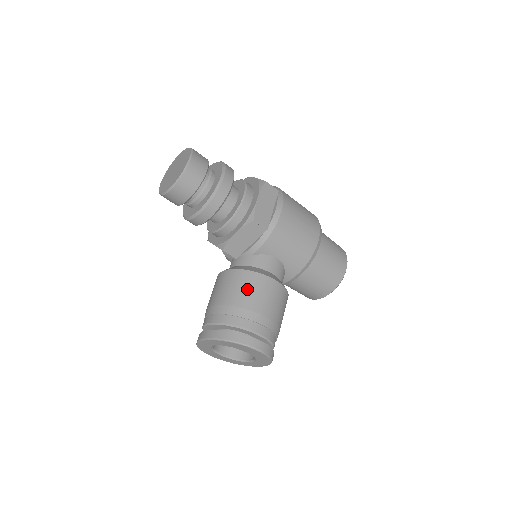
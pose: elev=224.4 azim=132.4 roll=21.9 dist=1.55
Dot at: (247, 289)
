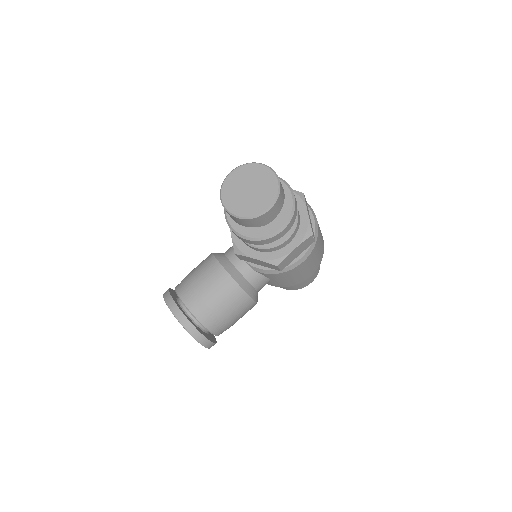
Dot at: (231, 303)
